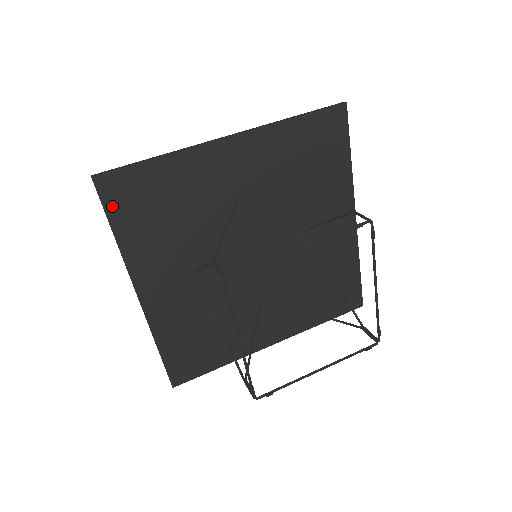
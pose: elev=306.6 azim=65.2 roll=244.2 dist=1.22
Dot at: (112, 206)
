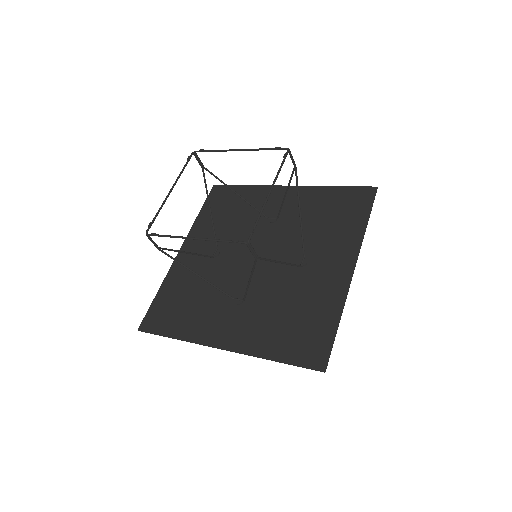
Dot at: (210, 199)
